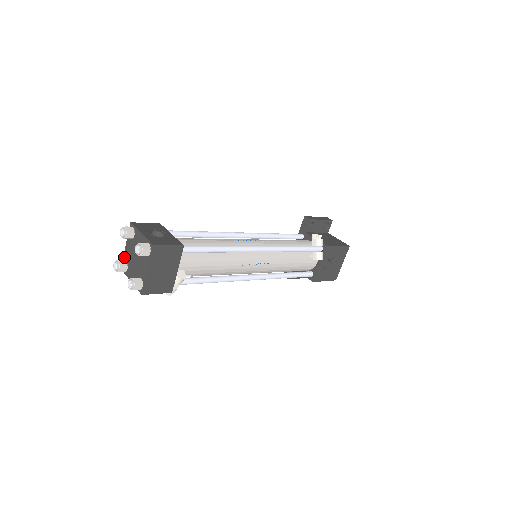
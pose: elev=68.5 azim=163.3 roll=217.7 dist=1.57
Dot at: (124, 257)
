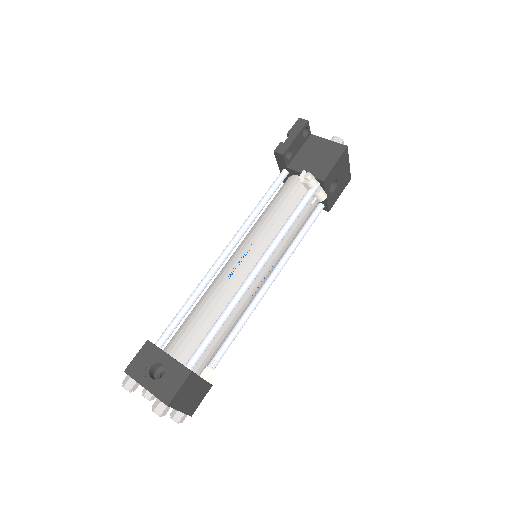
Dot at: occluded
